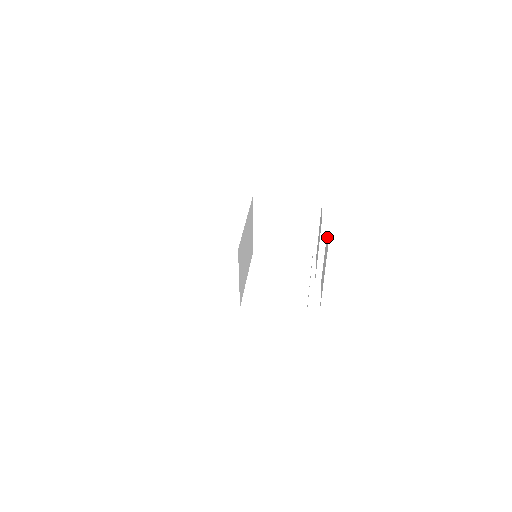
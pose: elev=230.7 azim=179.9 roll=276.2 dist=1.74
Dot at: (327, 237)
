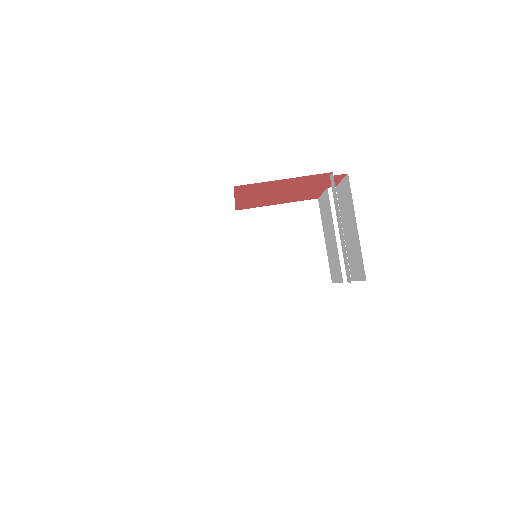
Dot at: (340, 191)
